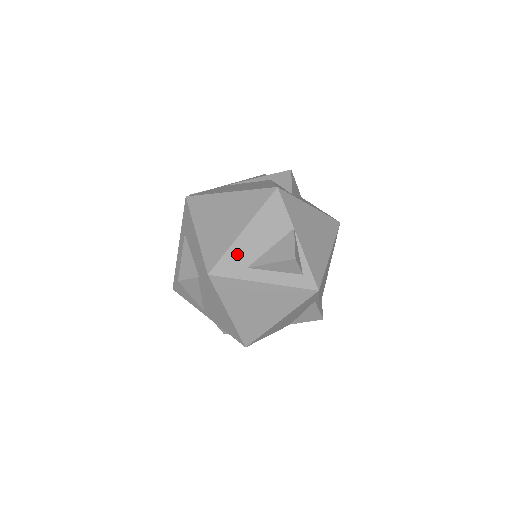
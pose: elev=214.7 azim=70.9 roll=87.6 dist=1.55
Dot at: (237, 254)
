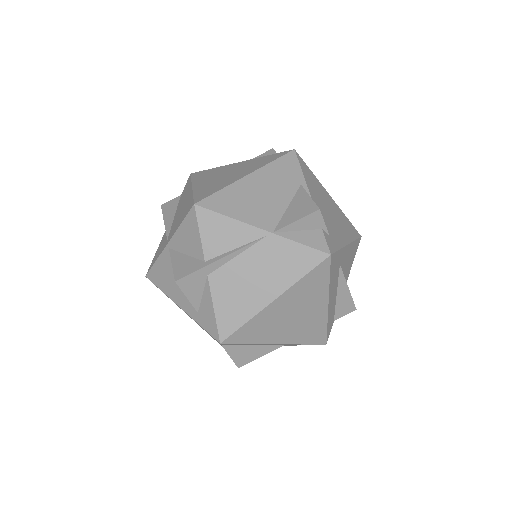
Dot at: occluded
